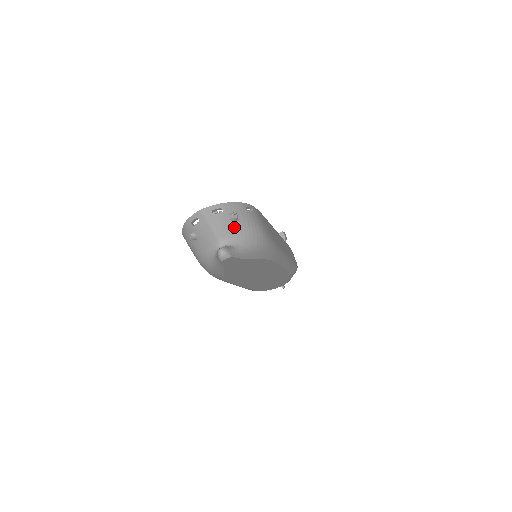
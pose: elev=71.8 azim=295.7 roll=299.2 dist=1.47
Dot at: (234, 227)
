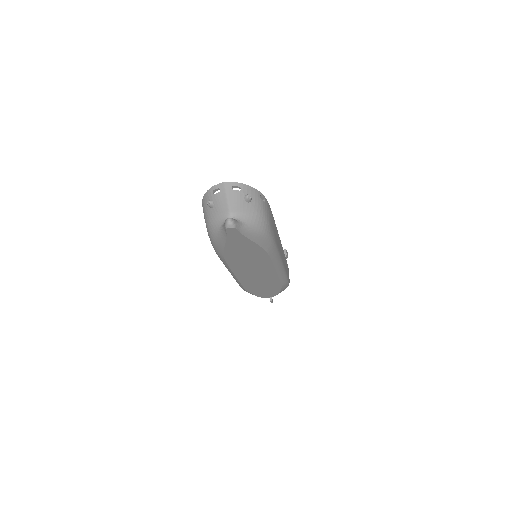
Dot at: (245, 207)
